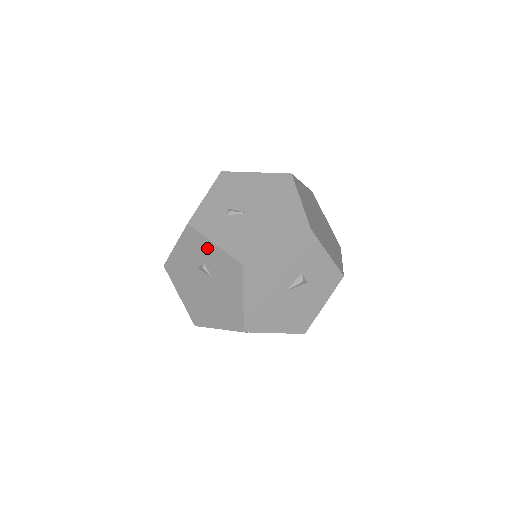
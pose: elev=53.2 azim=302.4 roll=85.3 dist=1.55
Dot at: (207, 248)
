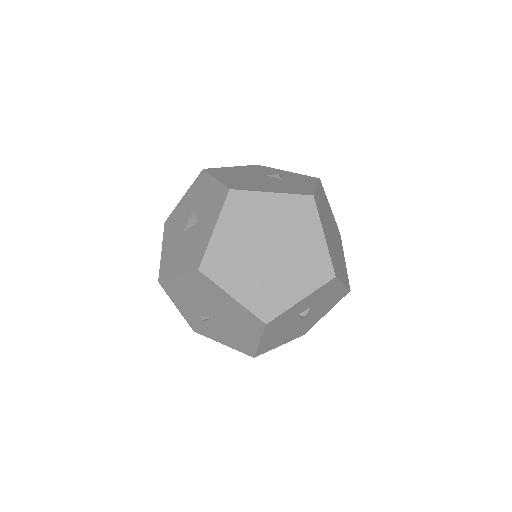
Dot at: occluded
